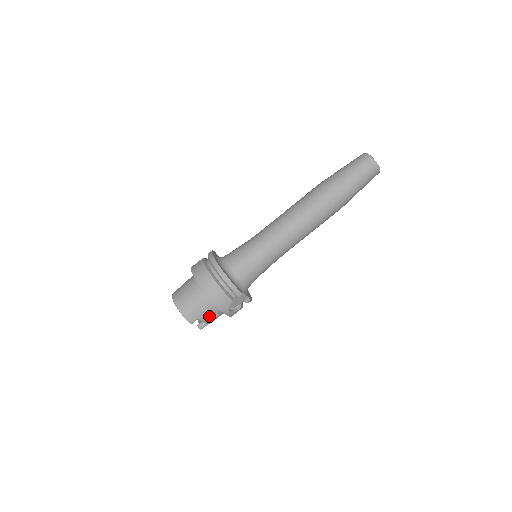
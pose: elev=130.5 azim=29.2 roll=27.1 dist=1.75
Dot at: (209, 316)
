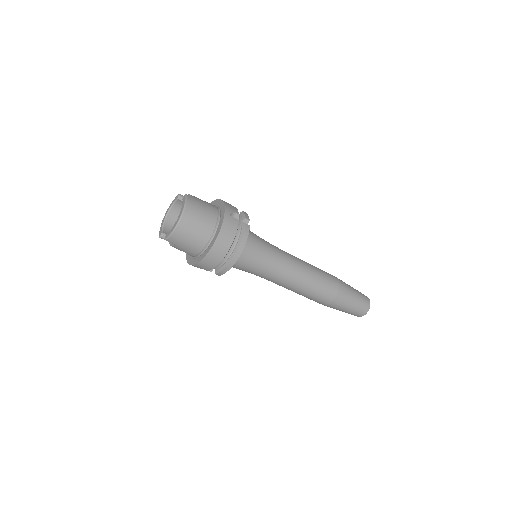
Dot at: (181, 250)
